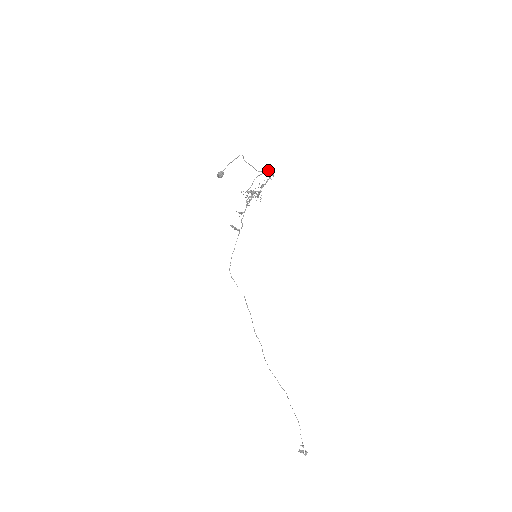
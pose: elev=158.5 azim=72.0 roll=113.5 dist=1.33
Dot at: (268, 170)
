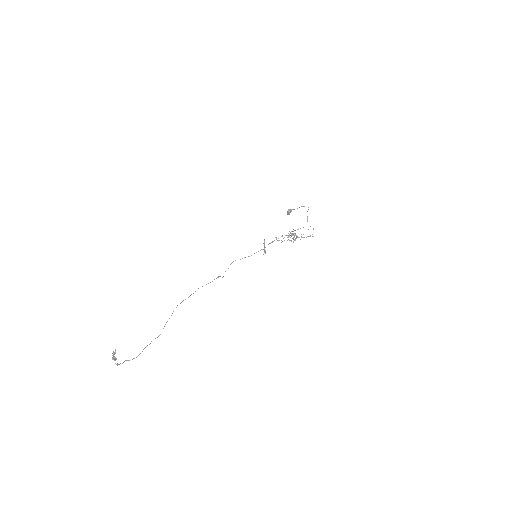
Dot at: (313, 229)
